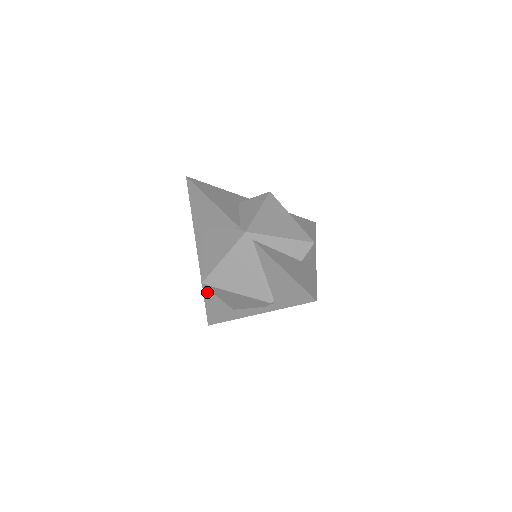
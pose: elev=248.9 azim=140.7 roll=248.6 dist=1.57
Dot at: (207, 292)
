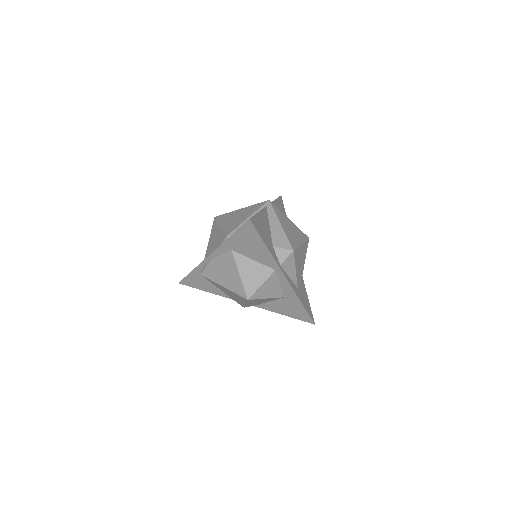
Dot at: occluded
